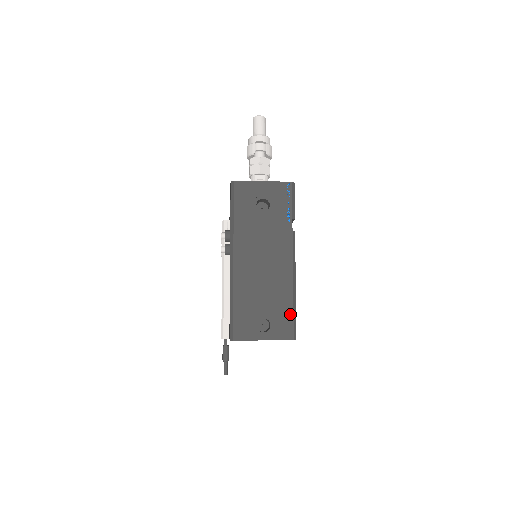
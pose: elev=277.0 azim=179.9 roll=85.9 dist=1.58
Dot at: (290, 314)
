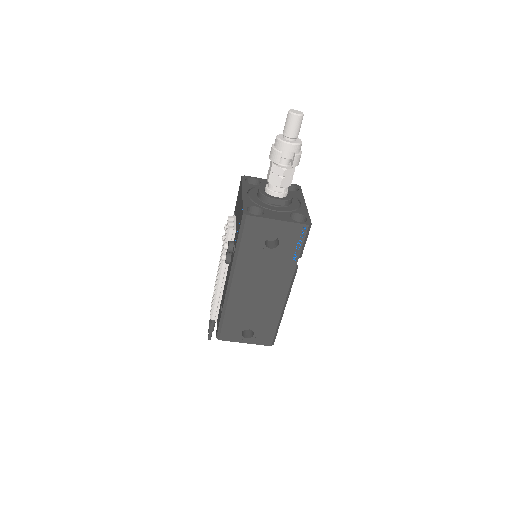
Dot at: (273, 329)
